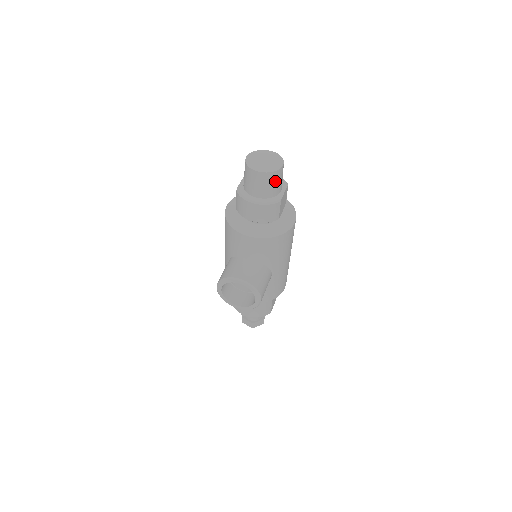
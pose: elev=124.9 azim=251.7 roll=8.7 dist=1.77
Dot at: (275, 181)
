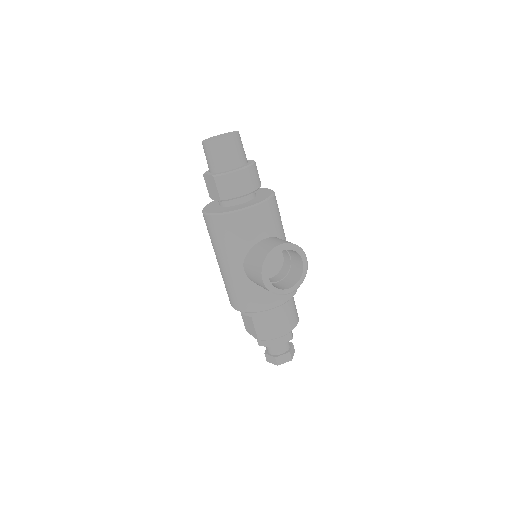
Dot at: (241, 144)
